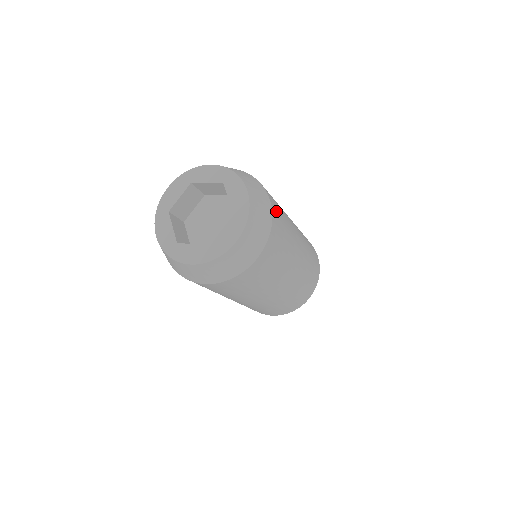
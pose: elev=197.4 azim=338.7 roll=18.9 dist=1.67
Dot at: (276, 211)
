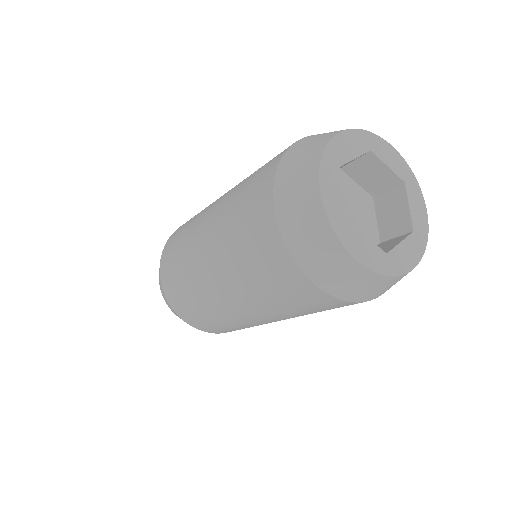
Dot at: occluded
